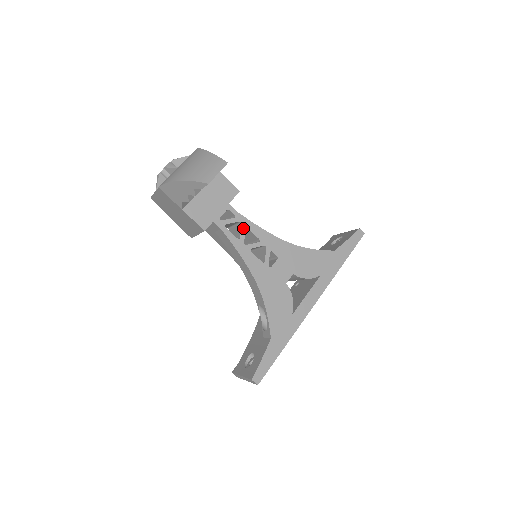
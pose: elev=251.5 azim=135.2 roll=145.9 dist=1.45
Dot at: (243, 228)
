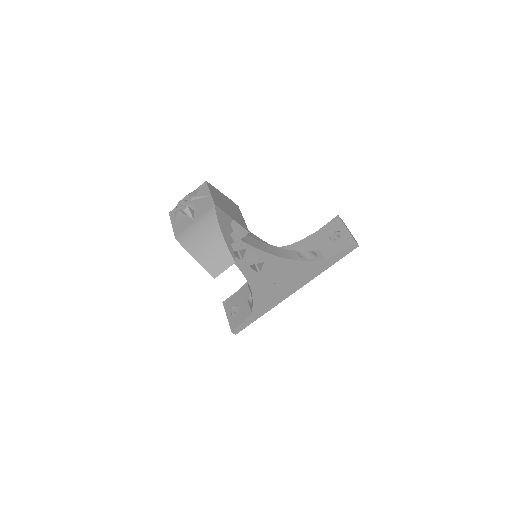
Dot at: (247, 253)
